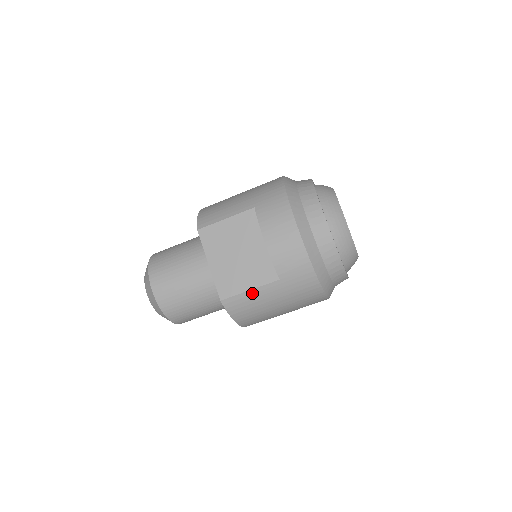
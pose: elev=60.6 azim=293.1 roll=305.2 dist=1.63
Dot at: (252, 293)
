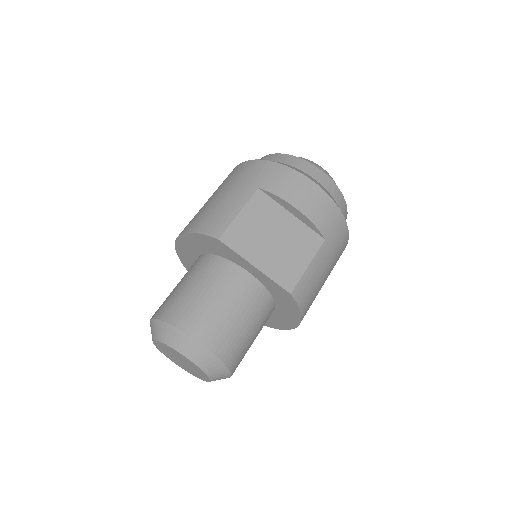
Dot at: (311, 268)
